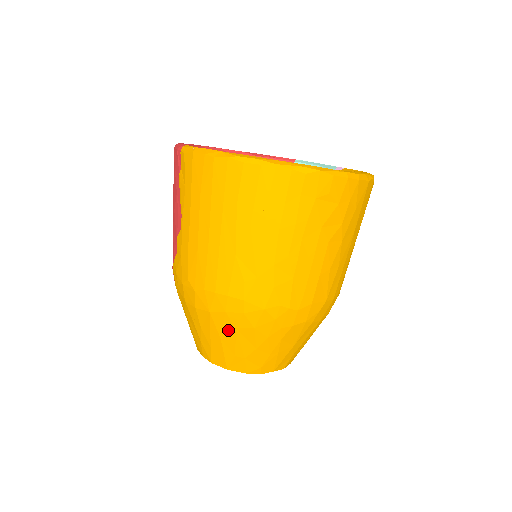
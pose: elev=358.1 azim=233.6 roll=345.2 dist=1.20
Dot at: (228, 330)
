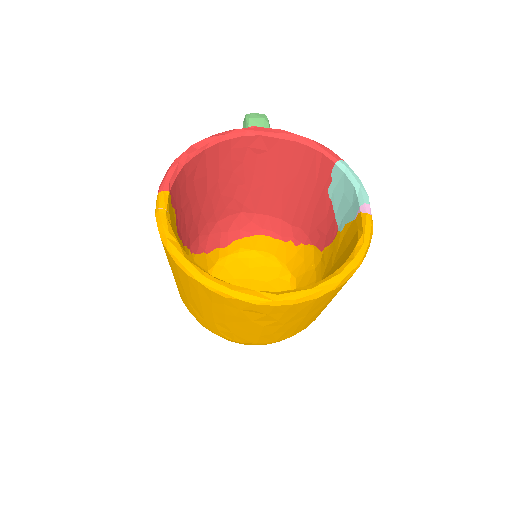
Dot at: occluded
